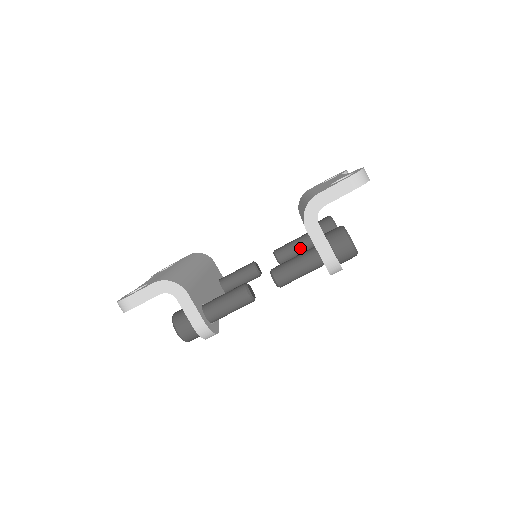
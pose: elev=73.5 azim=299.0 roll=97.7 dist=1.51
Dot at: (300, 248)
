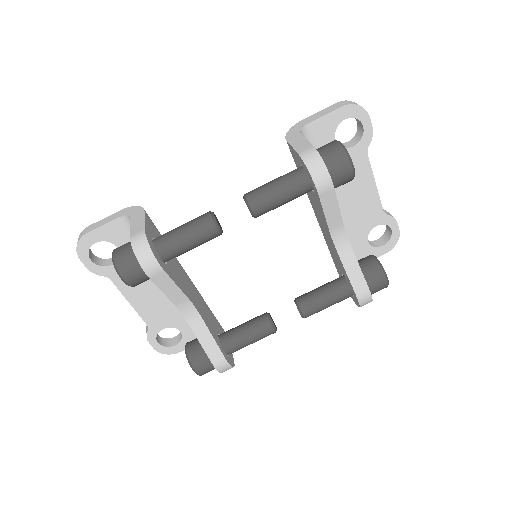
Dot at: (327, 287)
